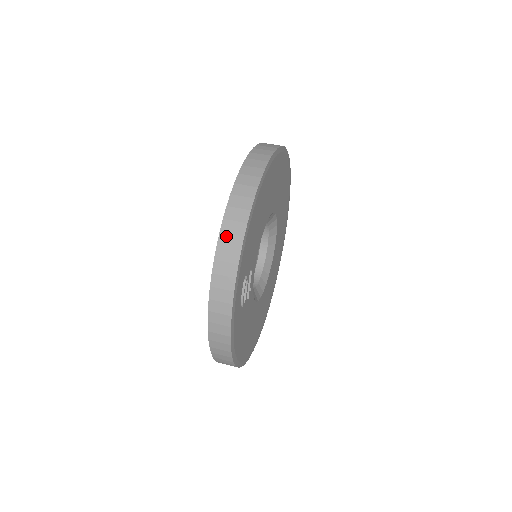
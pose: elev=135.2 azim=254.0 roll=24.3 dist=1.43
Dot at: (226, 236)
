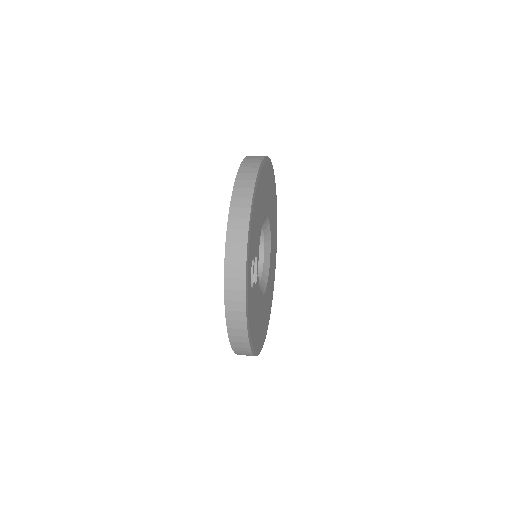
Dot at: (234, 220)
